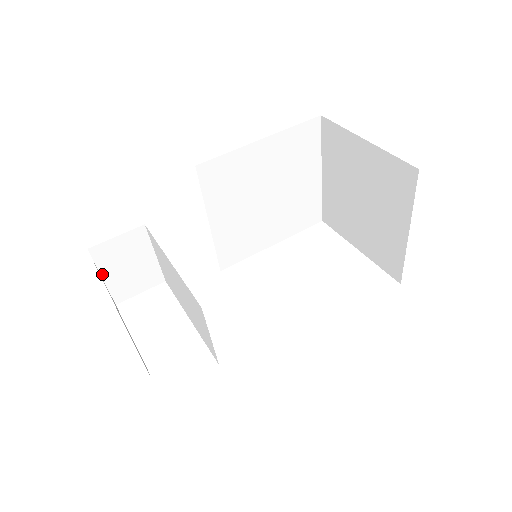
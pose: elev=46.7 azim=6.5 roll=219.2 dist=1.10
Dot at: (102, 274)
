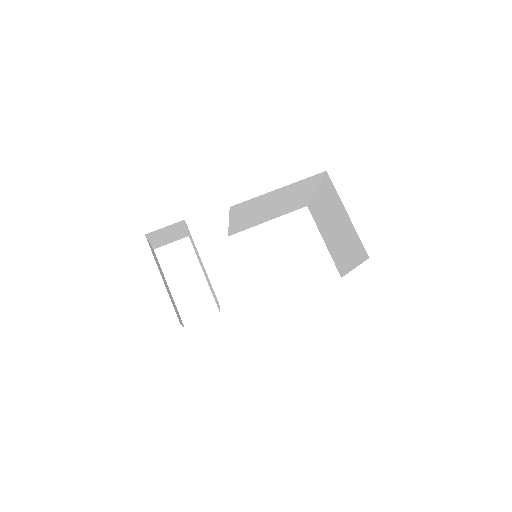
Dot at: (150, 241)
